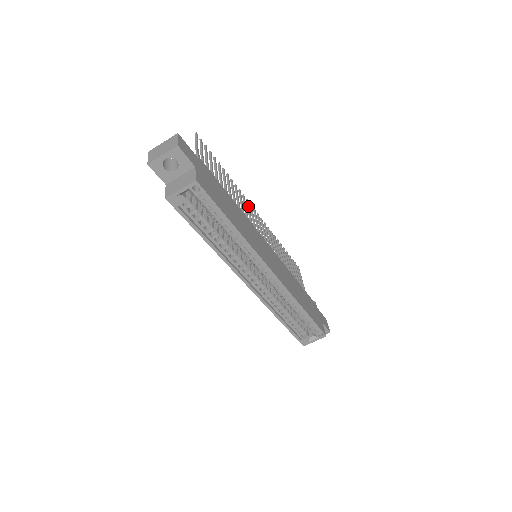
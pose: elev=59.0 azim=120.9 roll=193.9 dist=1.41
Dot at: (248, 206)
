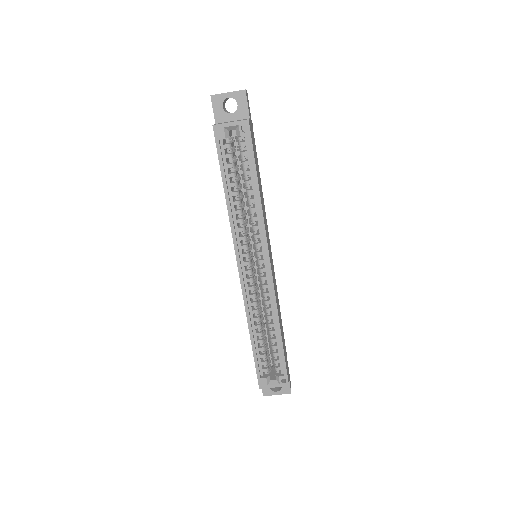
Dot at: occluded
